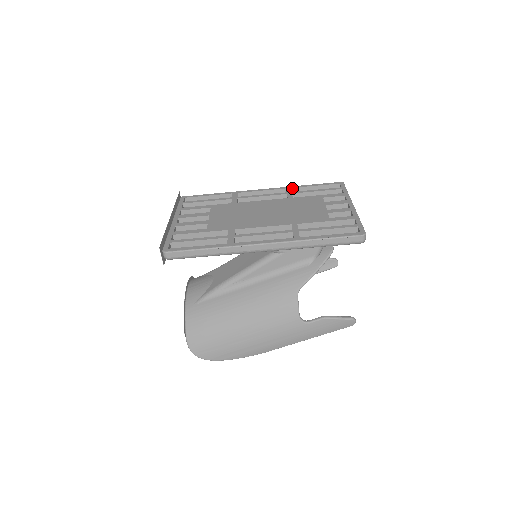
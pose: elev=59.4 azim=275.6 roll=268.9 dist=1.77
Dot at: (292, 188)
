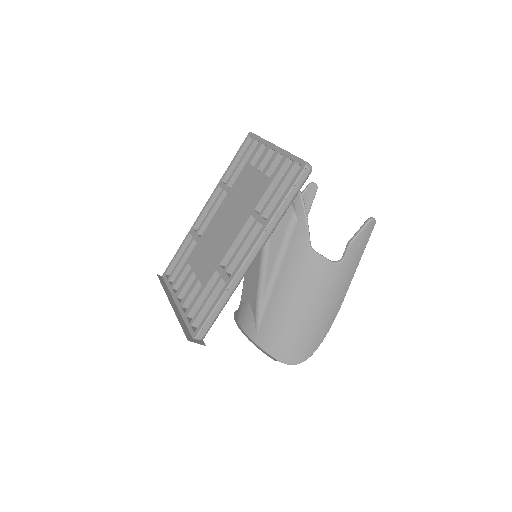
Dot at: (222, 180)
